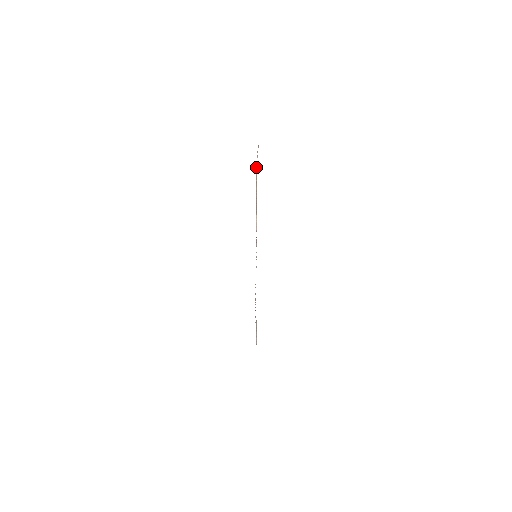
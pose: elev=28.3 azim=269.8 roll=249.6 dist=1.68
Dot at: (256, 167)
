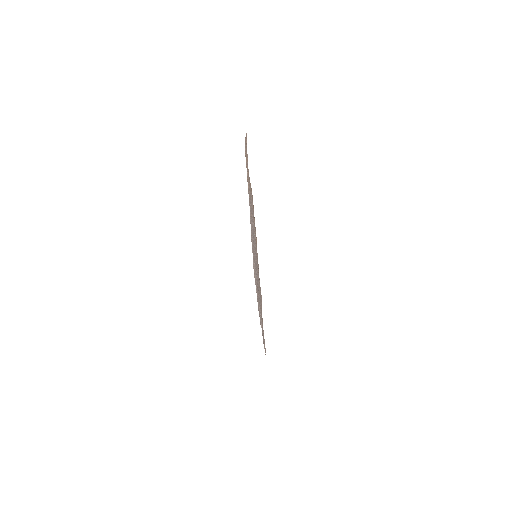
Dot at: occluded
